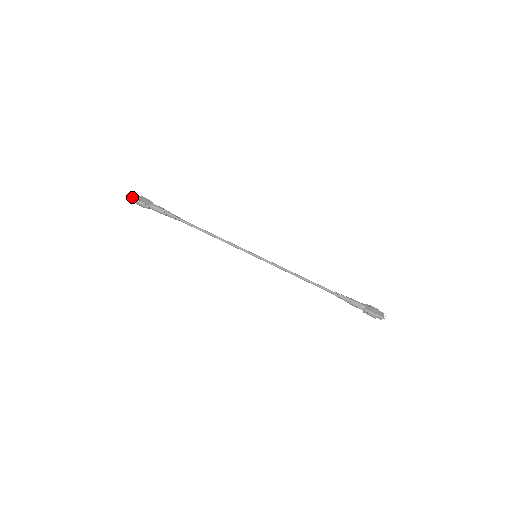
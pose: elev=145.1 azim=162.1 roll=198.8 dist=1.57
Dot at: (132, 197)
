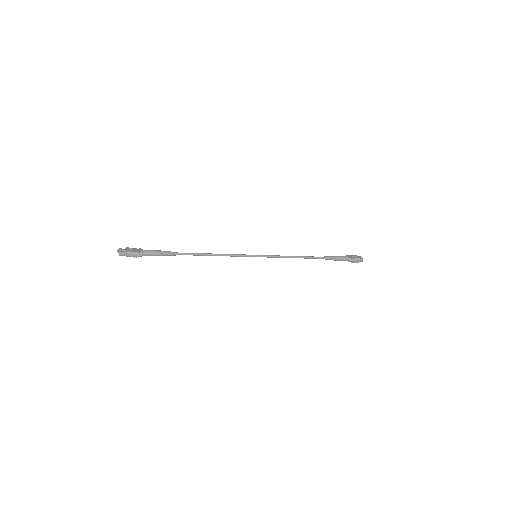
Dot at: (120, 251)
